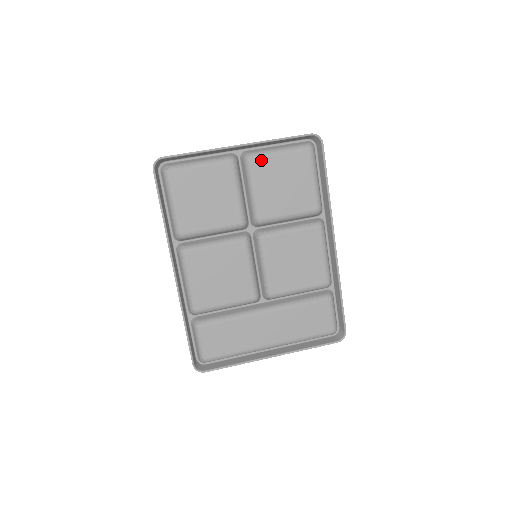
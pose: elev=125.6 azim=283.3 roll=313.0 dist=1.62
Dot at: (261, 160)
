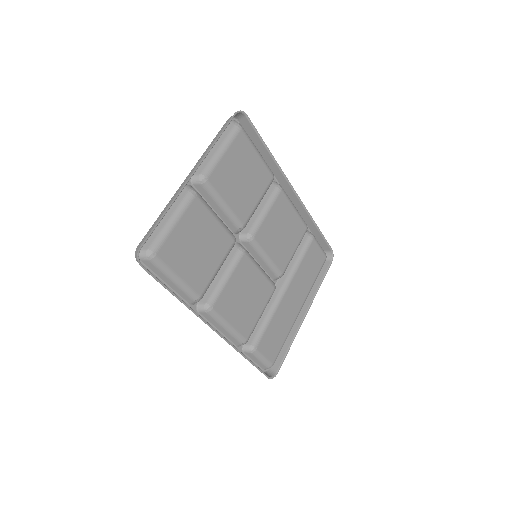
Dot at: (215, 172)
